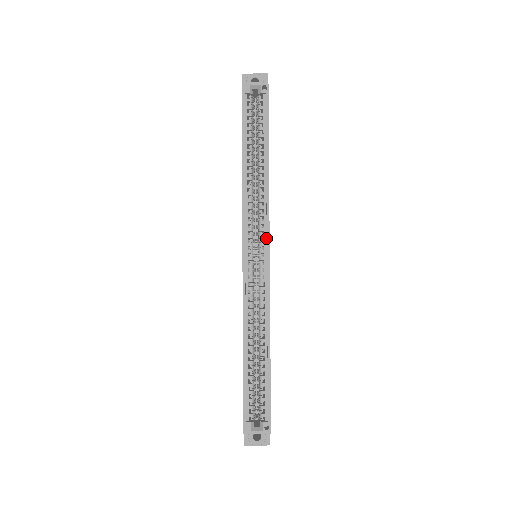
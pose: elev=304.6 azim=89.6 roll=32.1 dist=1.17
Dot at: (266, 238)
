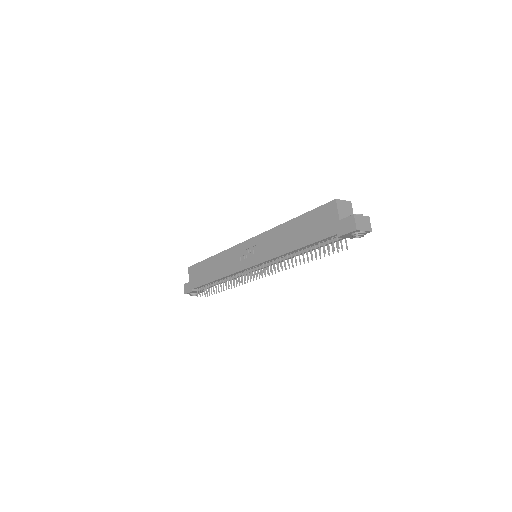
Dot at: occluded
